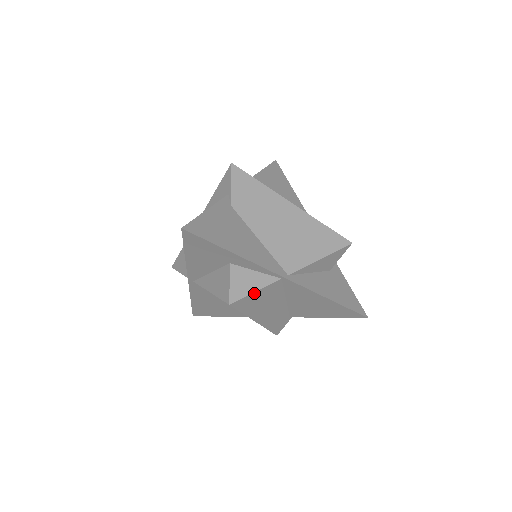
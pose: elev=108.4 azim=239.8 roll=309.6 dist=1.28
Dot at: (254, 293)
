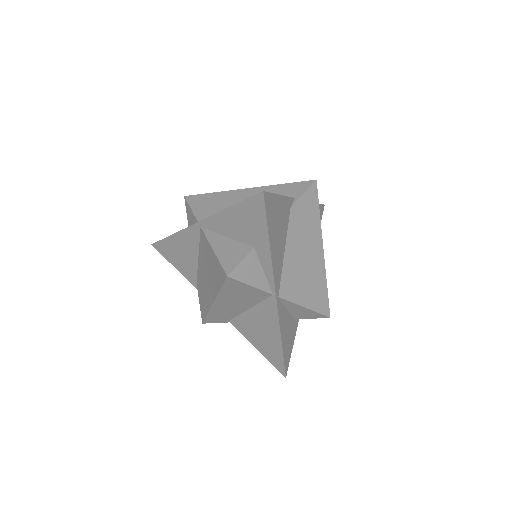
Dot at: (248, 285)
